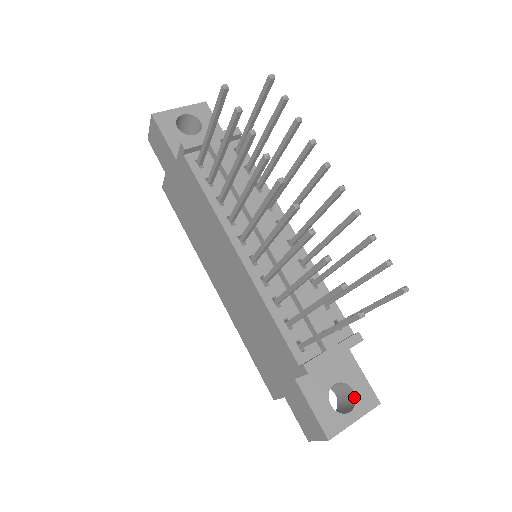
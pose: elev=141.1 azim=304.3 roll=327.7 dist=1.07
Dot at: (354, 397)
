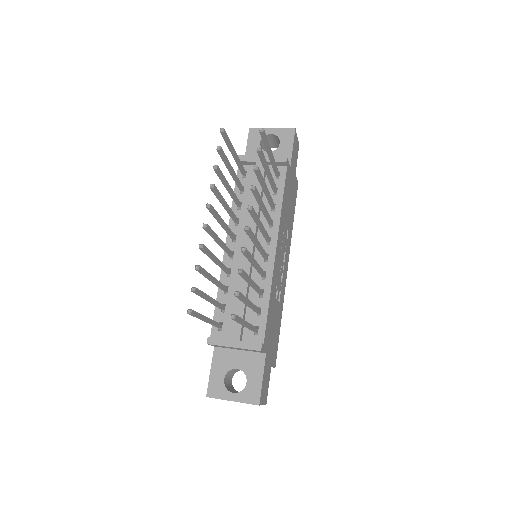
Dot at: (245, 387)
